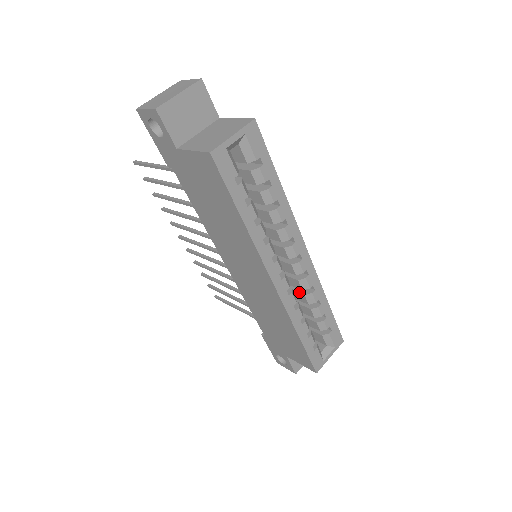
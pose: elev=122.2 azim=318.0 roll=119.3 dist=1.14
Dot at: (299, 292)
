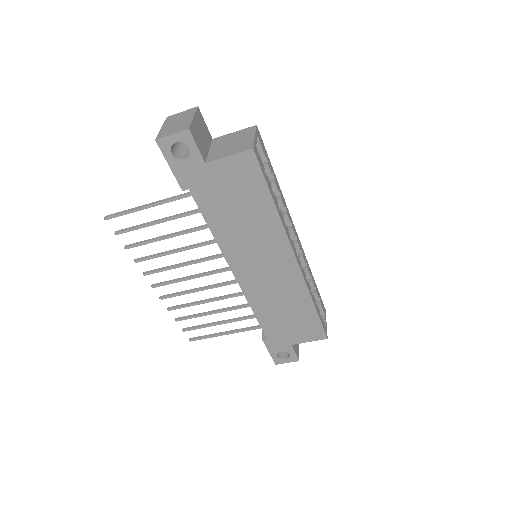
Dot at: occluded
